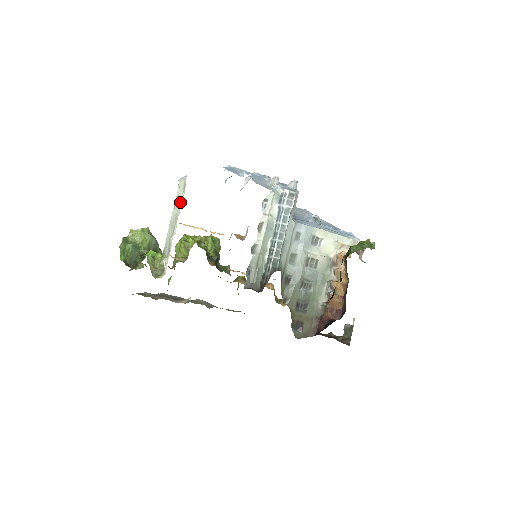
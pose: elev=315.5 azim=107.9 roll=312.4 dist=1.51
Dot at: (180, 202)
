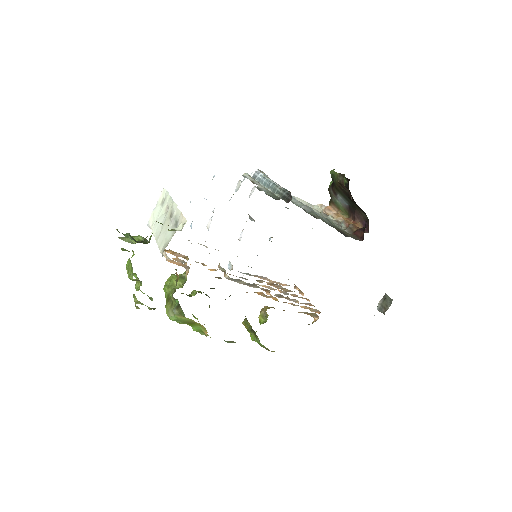
Dot at: (167, 201)
